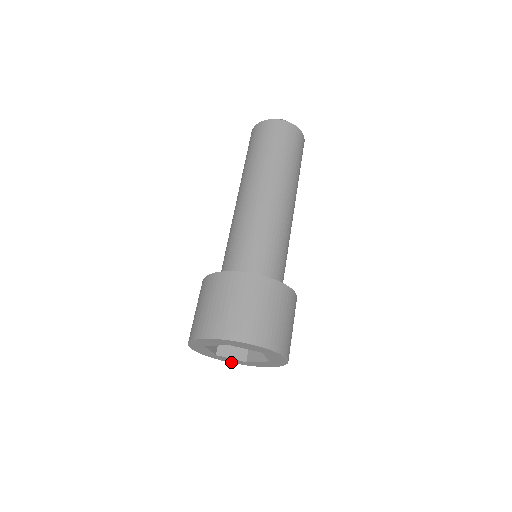
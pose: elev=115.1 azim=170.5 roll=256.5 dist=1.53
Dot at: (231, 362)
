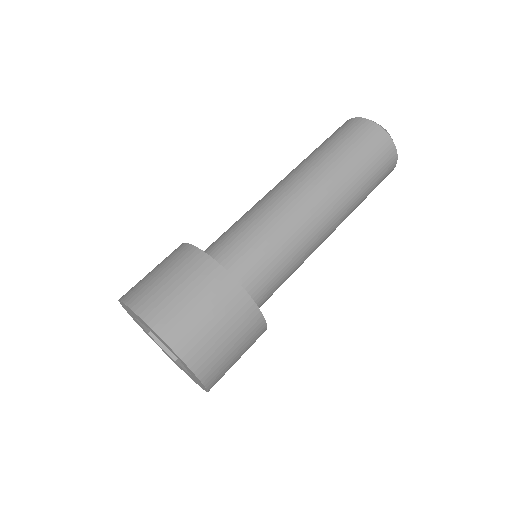
Dot at: occluded
